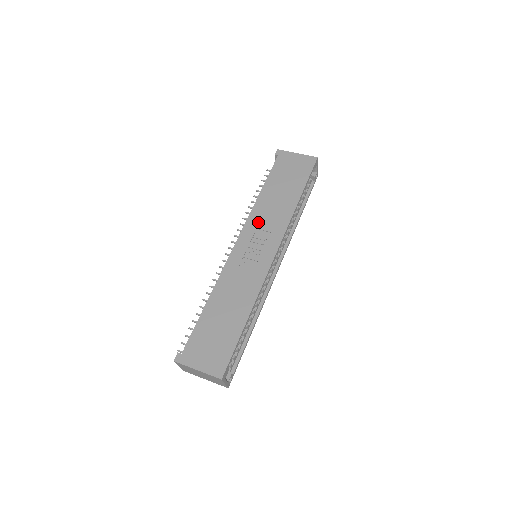
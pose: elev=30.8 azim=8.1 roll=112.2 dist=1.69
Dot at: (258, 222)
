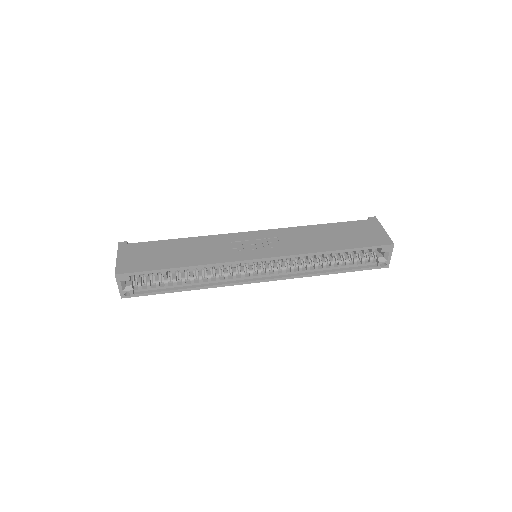
Dot at: (285, 235)
